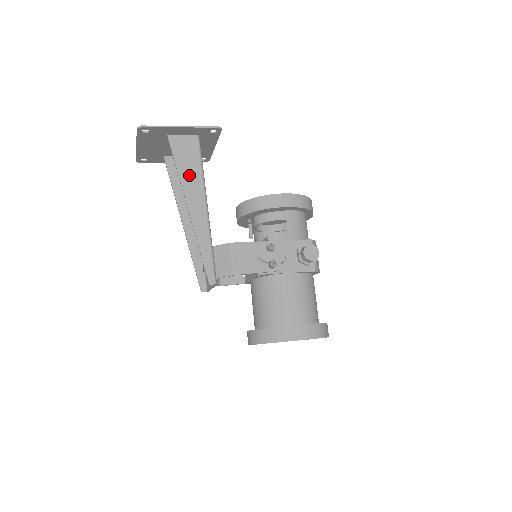
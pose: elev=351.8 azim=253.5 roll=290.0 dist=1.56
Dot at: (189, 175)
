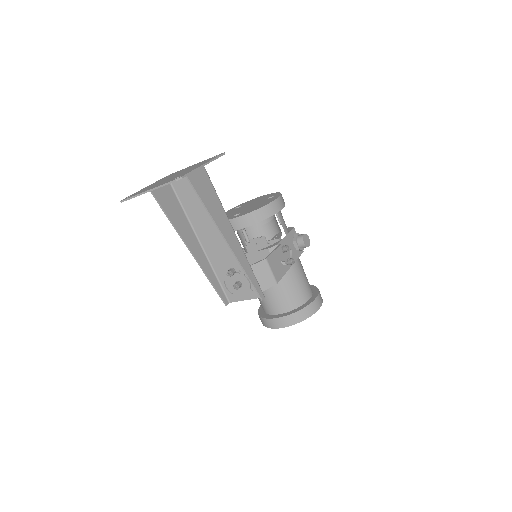
Dot at: (215, 209)
